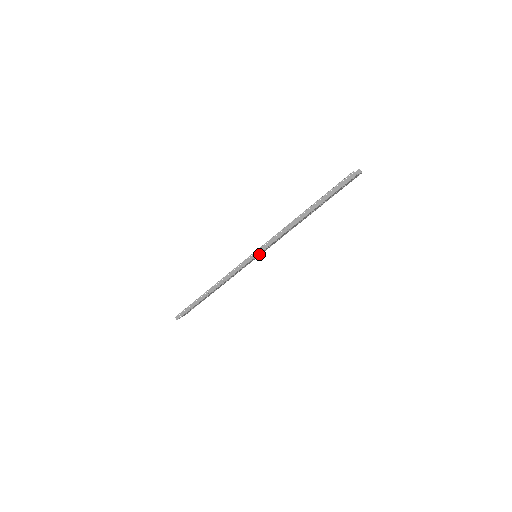
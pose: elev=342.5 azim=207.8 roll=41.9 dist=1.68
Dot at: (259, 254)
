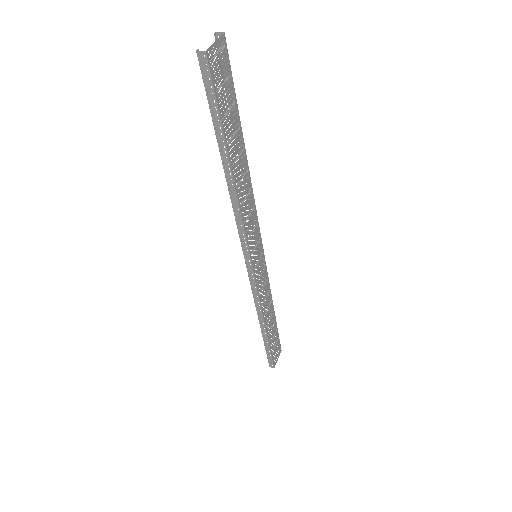
Dot at: (255, 252)
